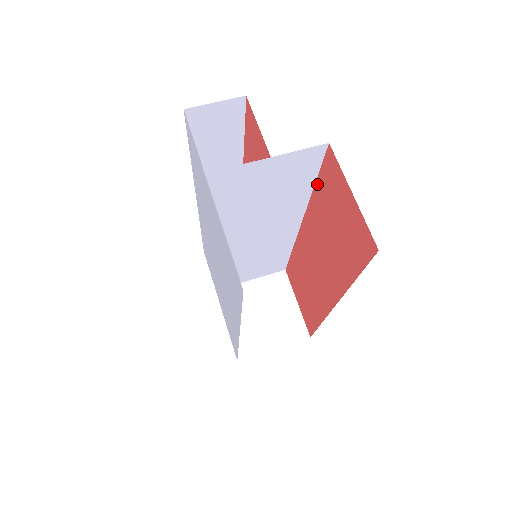
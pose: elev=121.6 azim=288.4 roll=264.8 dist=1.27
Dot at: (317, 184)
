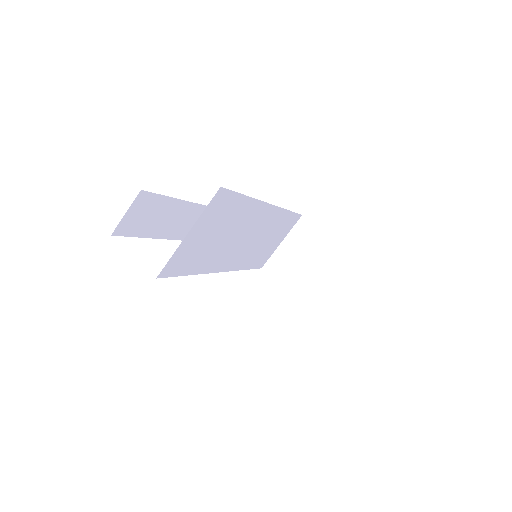
Dot at: occluded
